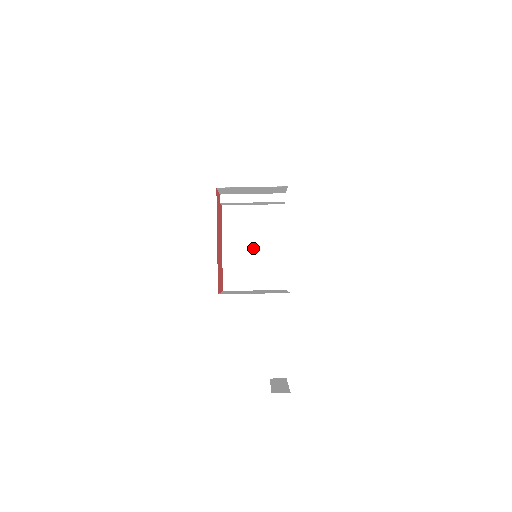
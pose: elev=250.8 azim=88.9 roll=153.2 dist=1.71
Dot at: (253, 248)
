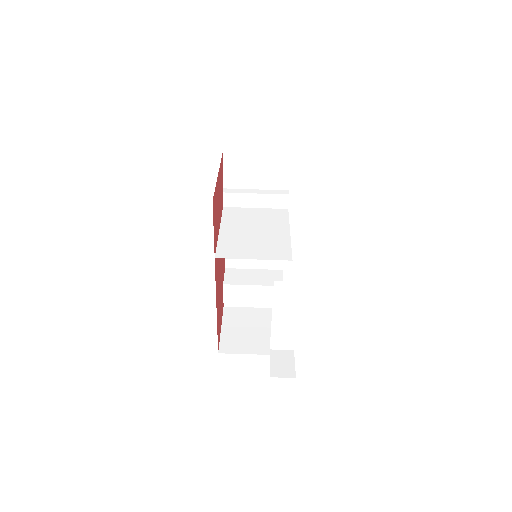
Dot at: (254, 232)
